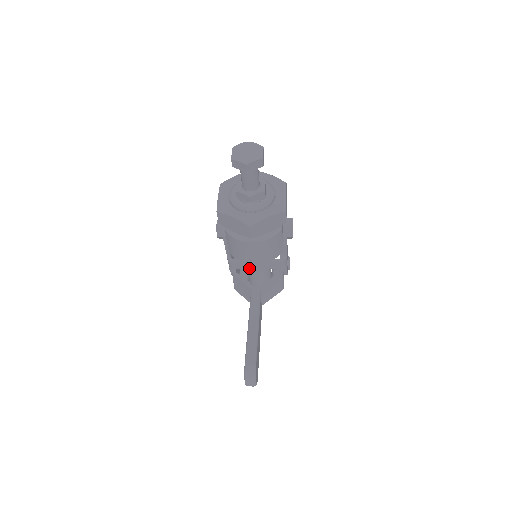
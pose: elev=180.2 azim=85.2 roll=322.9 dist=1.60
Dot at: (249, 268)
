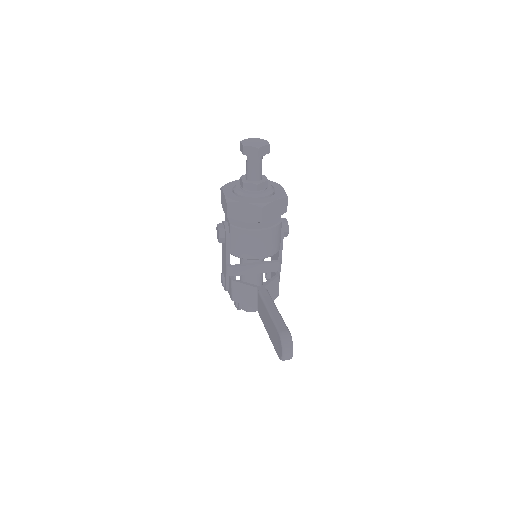
Dot at: (247, 274)
